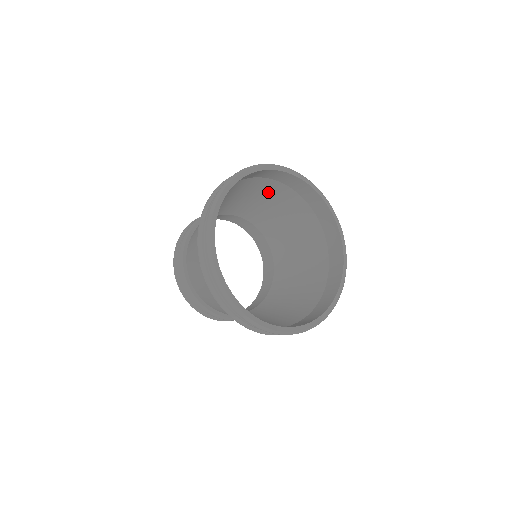
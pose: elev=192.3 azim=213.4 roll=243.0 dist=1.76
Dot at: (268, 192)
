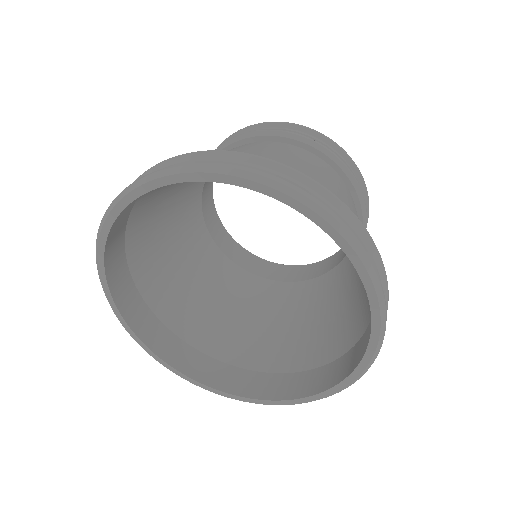
Dot at: (314, 179)
